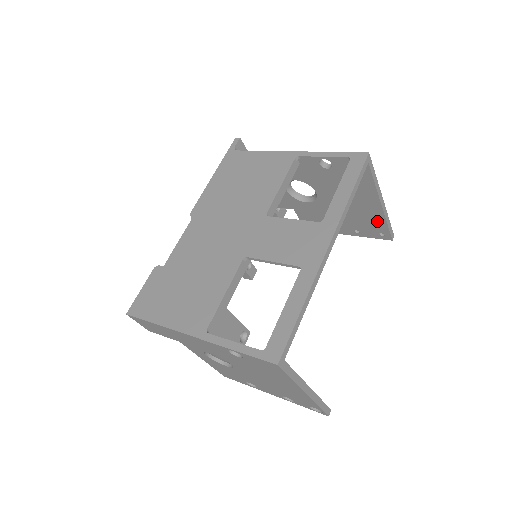
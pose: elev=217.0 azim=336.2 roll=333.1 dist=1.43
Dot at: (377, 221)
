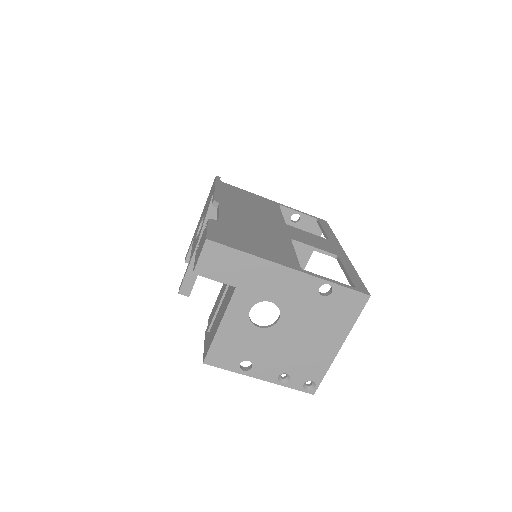
Dot at: occluded
